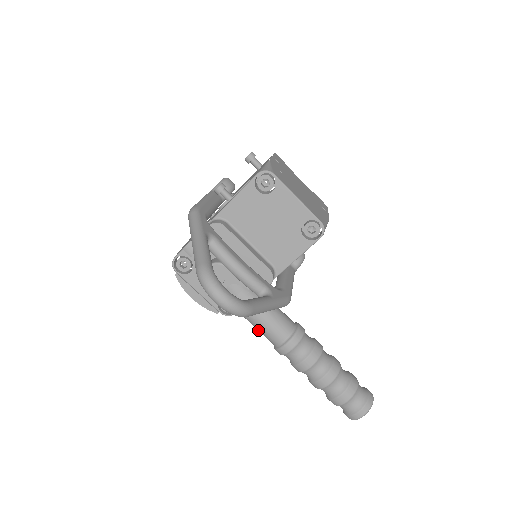
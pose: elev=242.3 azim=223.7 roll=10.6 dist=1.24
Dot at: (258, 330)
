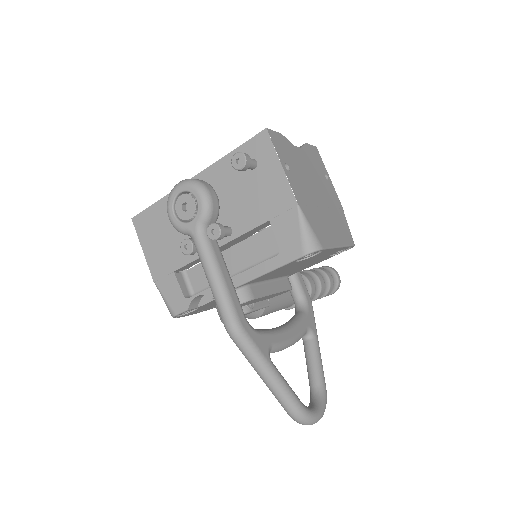
Dot at: occluded
